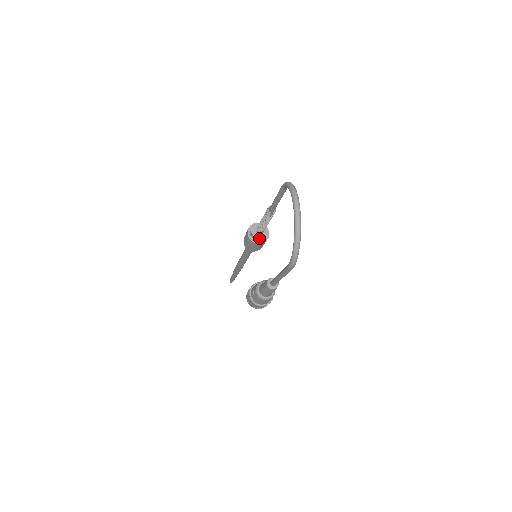
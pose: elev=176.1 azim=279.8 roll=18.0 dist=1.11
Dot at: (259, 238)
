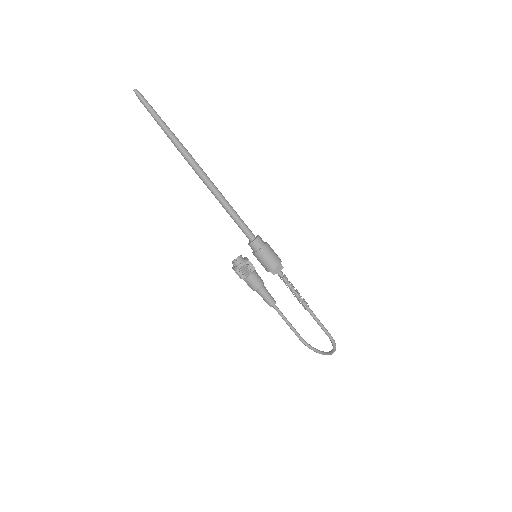
Dot at: occluded
